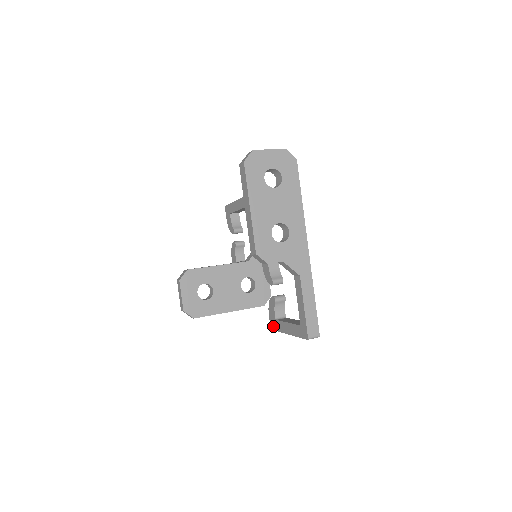
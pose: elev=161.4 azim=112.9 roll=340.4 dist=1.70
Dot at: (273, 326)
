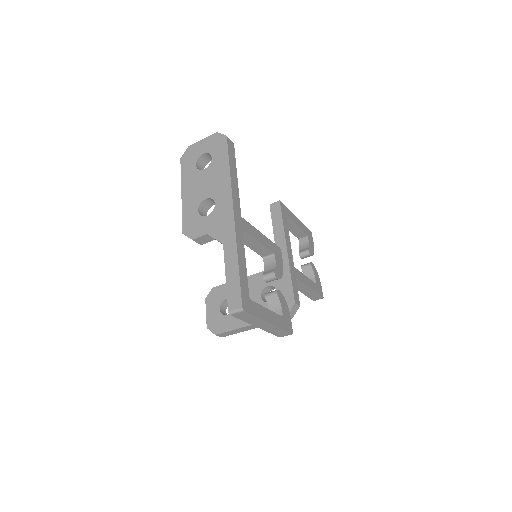
Dot at: occluded
